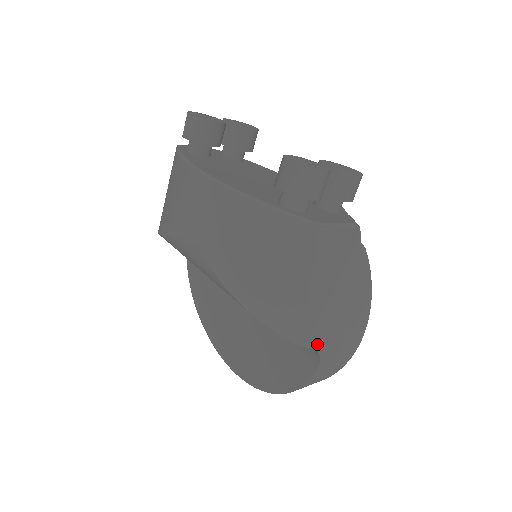
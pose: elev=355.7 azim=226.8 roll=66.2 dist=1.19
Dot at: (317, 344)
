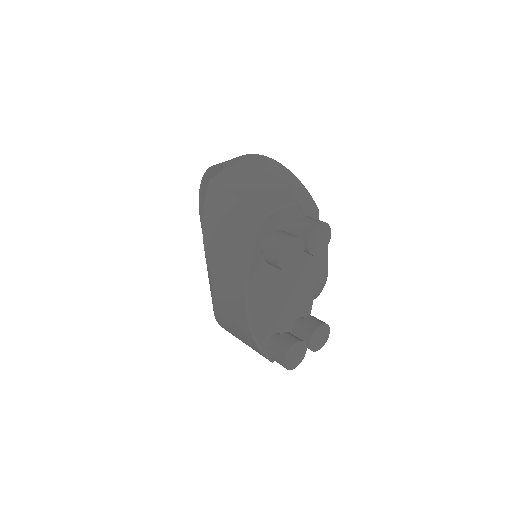
Dot at: occluded
